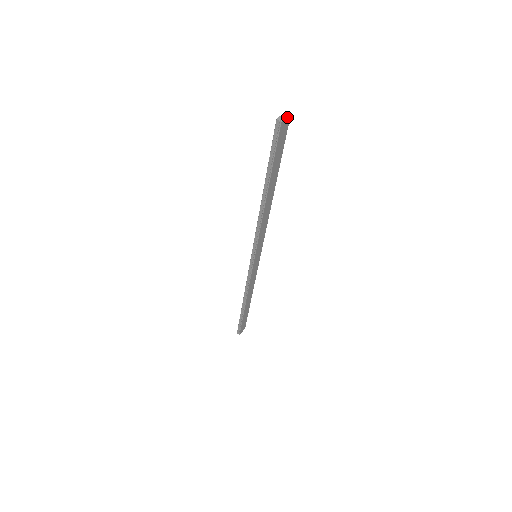
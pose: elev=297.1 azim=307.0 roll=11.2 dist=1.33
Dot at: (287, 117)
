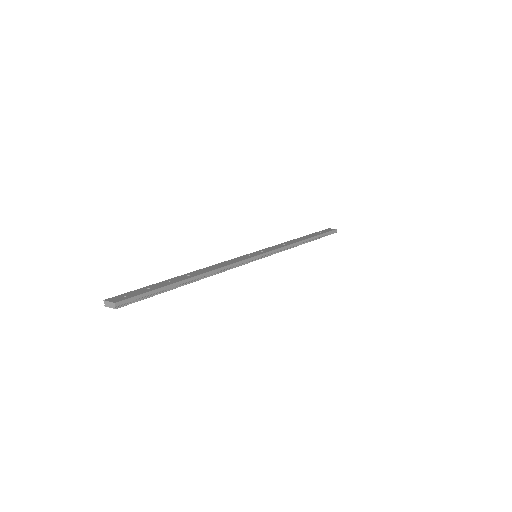
Dot at: (112, 307)
